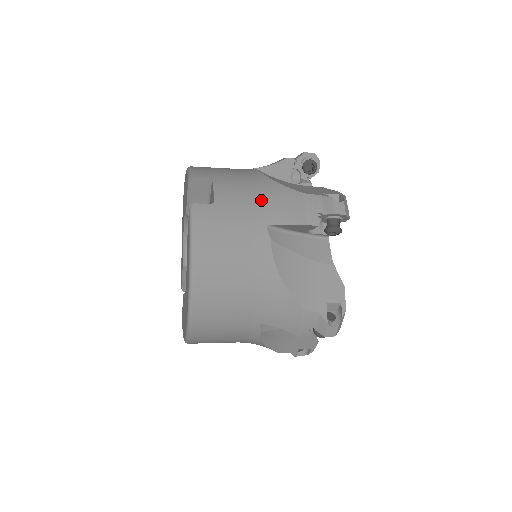
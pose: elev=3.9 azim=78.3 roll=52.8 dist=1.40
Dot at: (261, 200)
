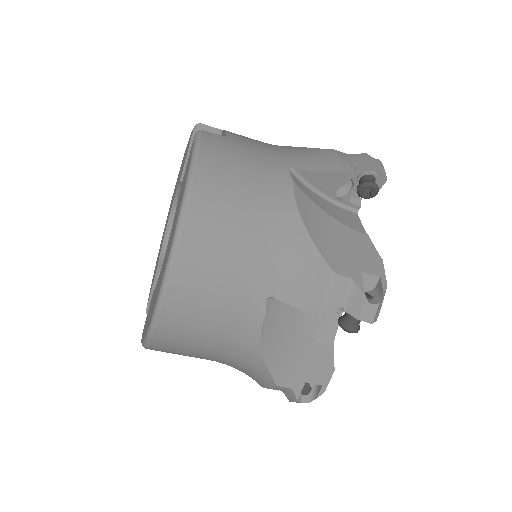
Dot at: (281, 150)
